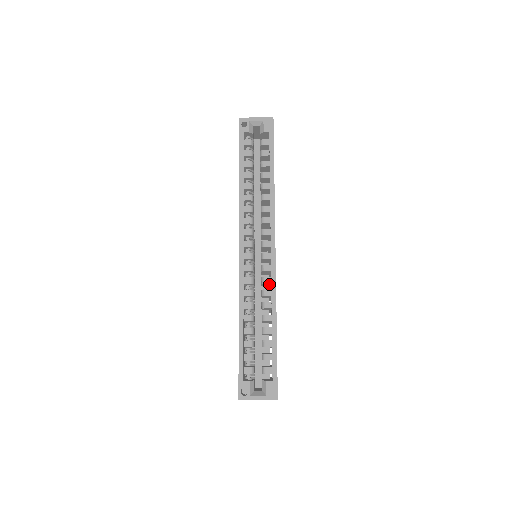
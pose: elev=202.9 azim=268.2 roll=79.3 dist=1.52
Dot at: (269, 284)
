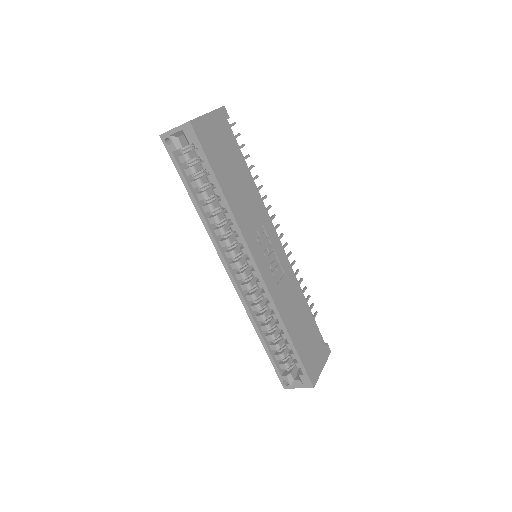
Dot at: occluded
